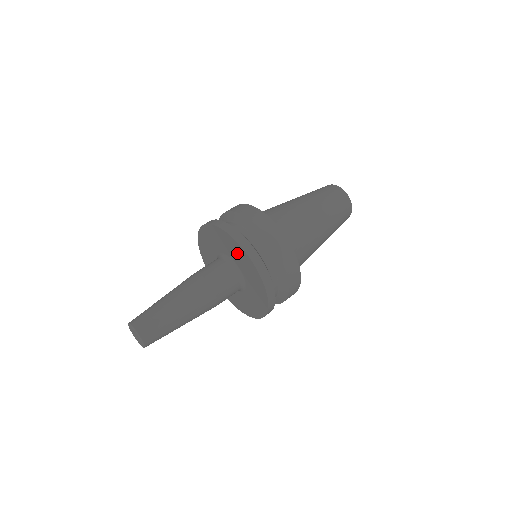
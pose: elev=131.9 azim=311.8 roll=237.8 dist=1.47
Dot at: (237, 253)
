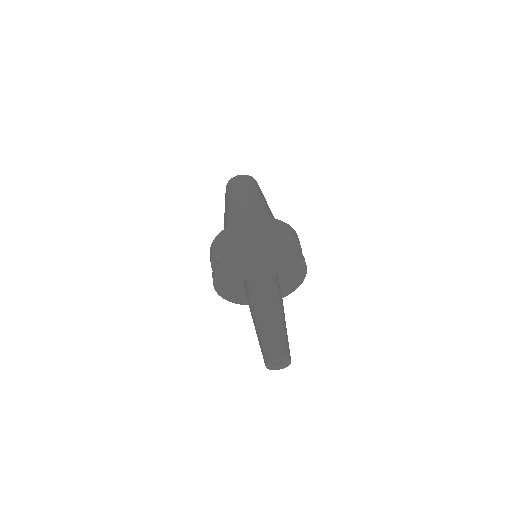
Dot at: (293, 265)
